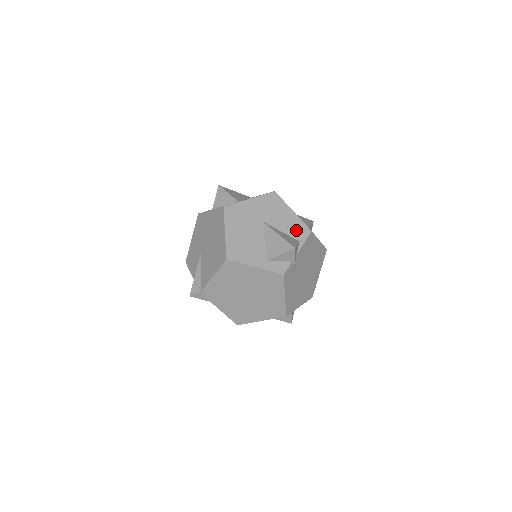
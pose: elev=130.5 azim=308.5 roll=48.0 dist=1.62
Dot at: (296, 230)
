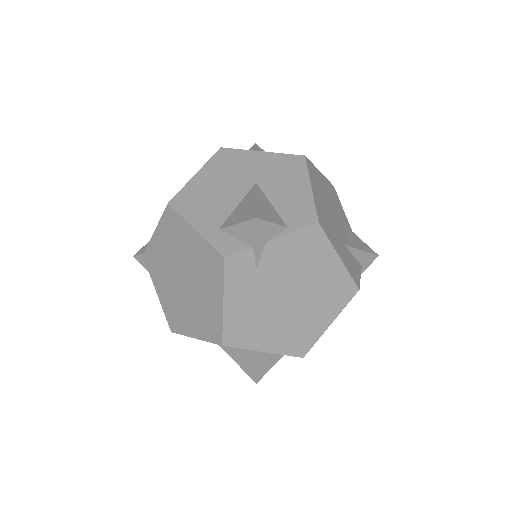
Dot at: (295, 211)
